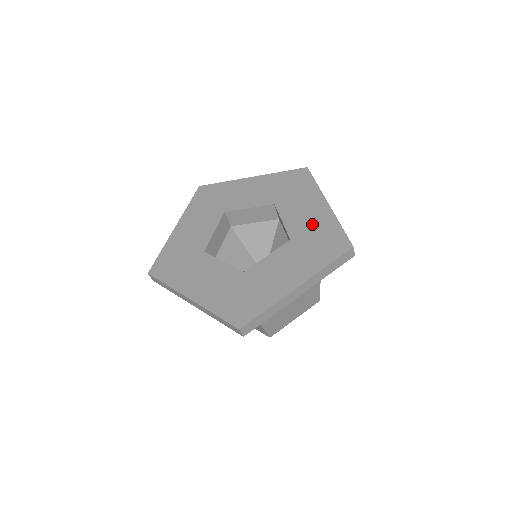
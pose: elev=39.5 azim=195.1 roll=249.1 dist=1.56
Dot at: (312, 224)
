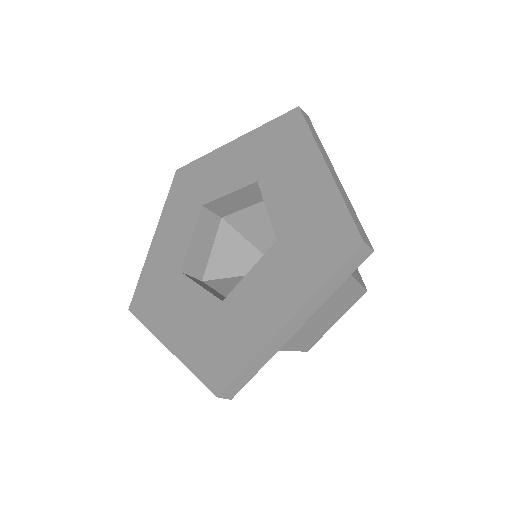
Dot at: (305, 208)
